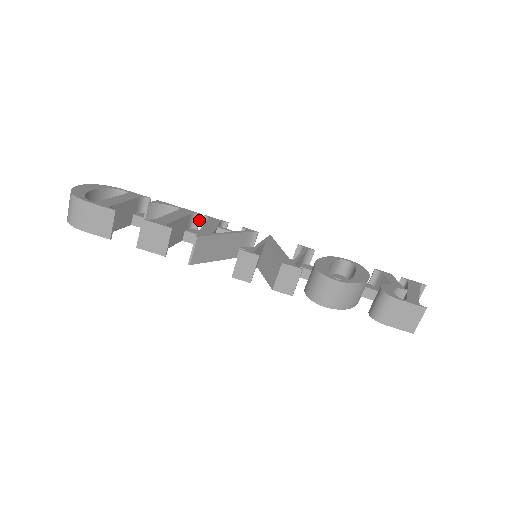
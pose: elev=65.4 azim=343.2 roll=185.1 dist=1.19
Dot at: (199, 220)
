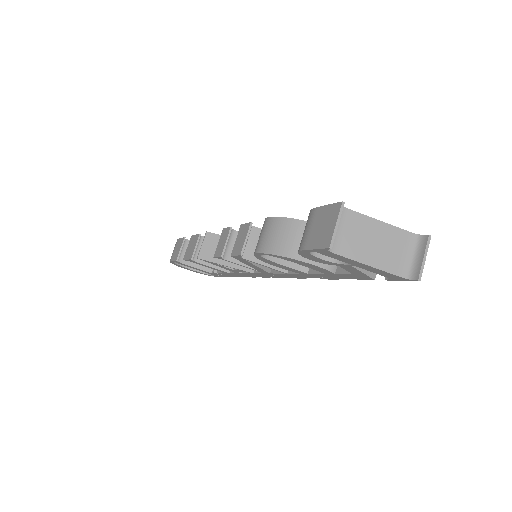
Dot at: occluded
